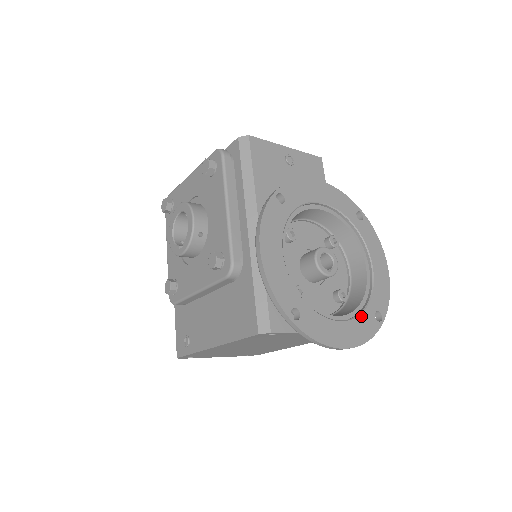
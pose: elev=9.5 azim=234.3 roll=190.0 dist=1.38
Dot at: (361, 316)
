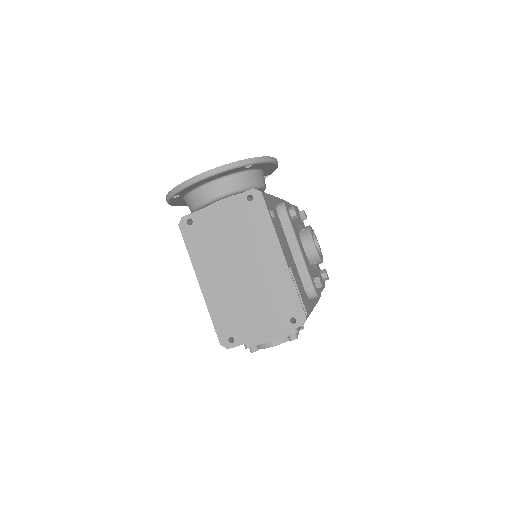
Dot at: occluded
